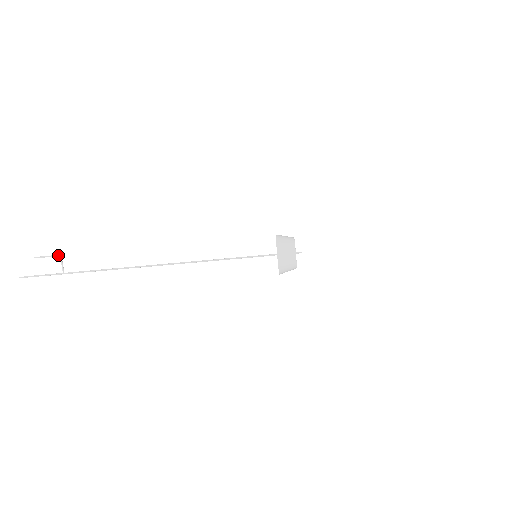
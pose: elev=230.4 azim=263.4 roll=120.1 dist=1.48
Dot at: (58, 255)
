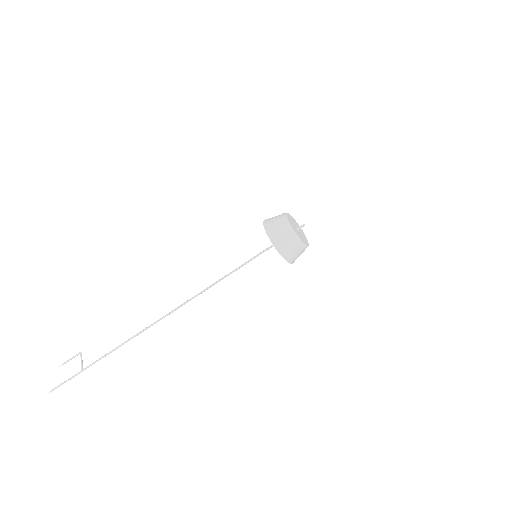
Dot at: (79, 353)
